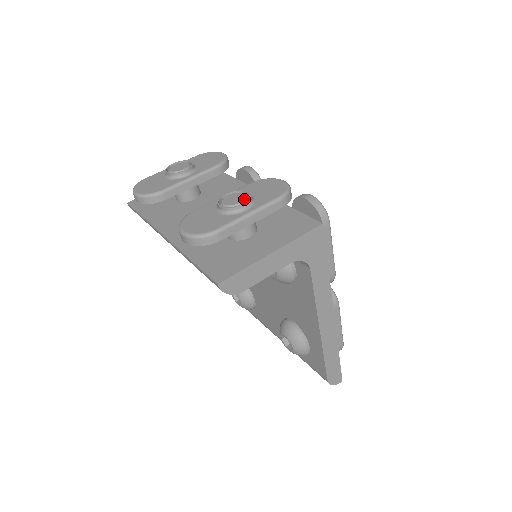
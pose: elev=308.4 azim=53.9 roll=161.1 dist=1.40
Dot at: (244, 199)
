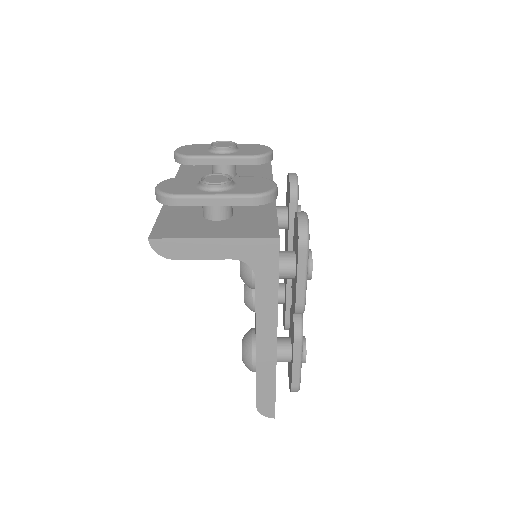
Dot at: (221, 182)
